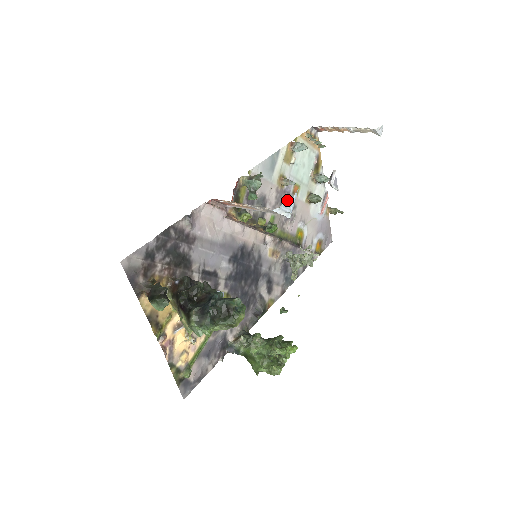
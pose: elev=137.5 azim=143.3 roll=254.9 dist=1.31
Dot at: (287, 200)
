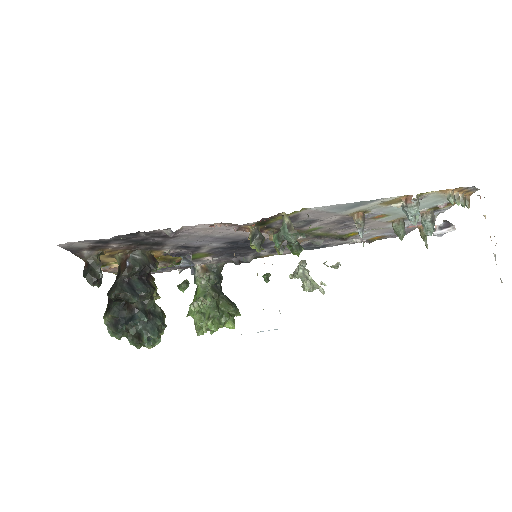
Dot at: occluded
